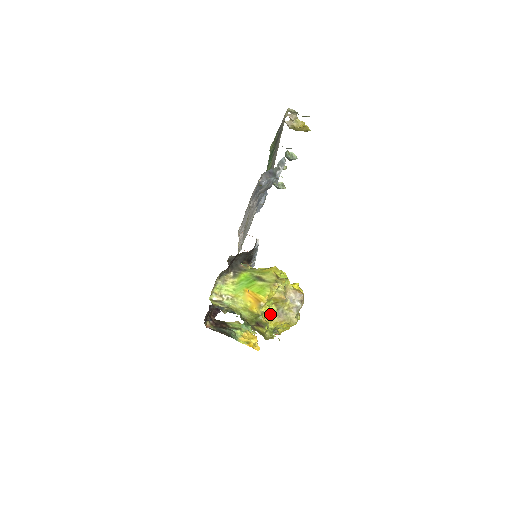
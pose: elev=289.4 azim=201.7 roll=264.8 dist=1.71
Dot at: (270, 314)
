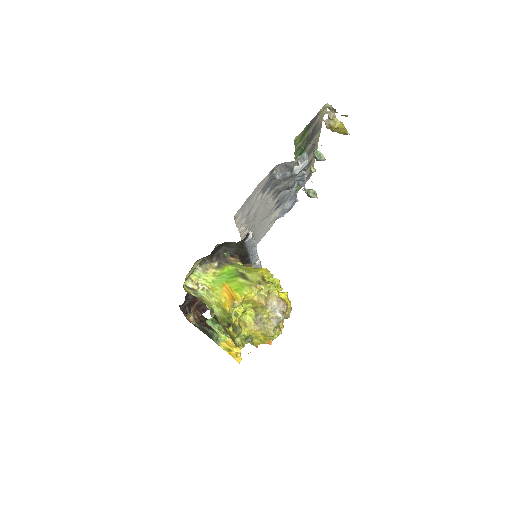
Dot at: (247, 319)
